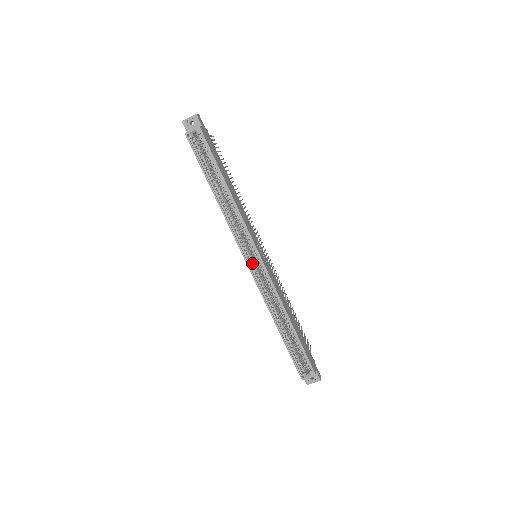
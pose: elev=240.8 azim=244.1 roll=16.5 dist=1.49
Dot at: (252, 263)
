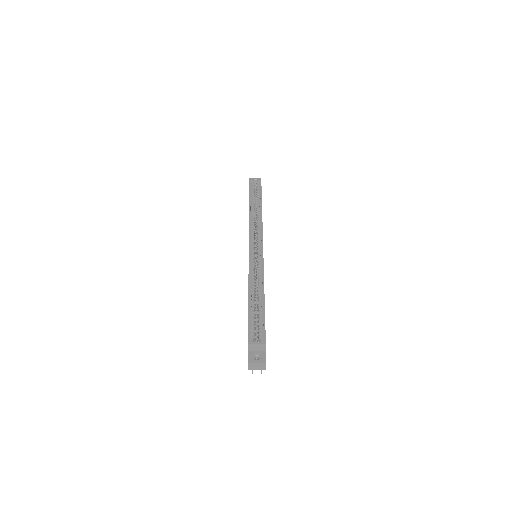
Dot at: (253, 246)
